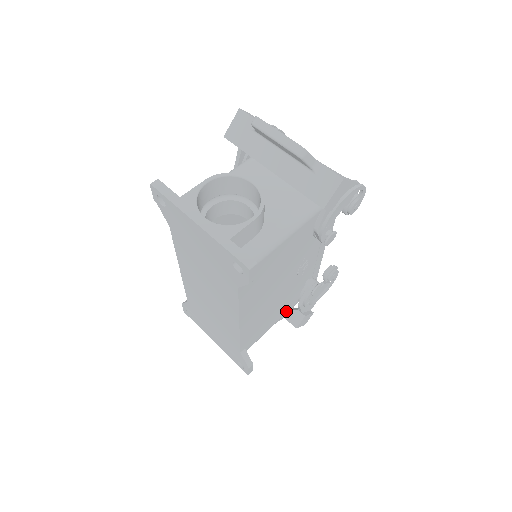
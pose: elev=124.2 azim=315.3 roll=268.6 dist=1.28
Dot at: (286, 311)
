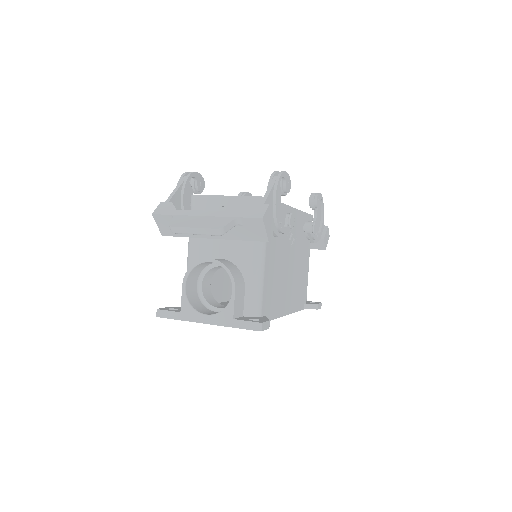
Dot at: (308, 253)
